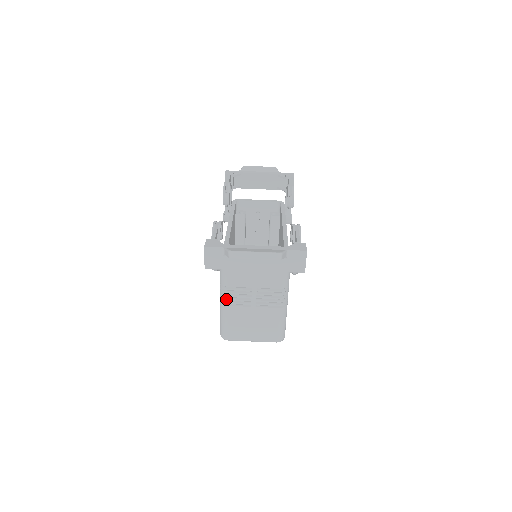
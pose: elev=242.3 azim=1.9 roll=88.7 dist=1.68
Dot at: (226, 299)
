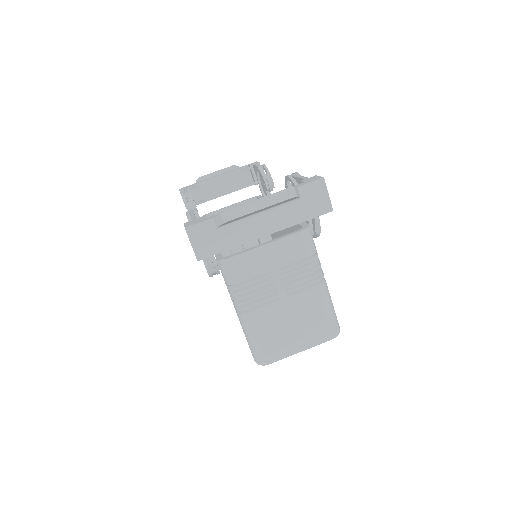
Dot at: (243, 303)
